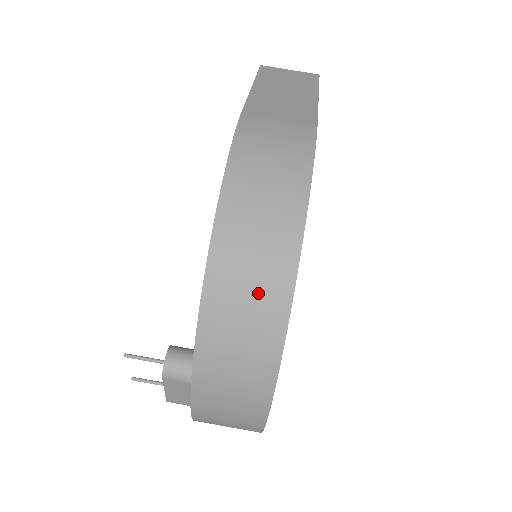
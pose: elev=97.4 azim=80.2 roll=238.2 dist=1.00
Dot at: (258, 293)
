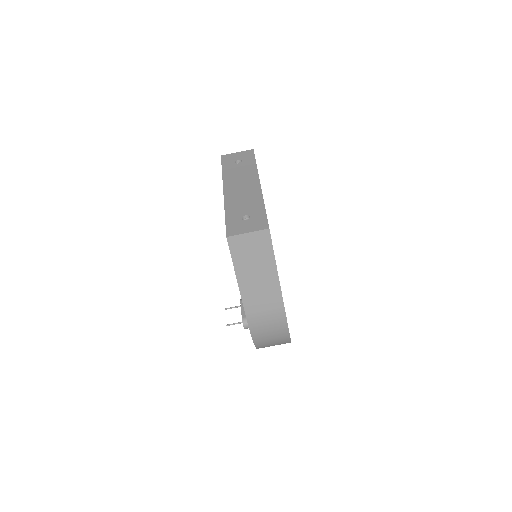
Dot at: occluded
